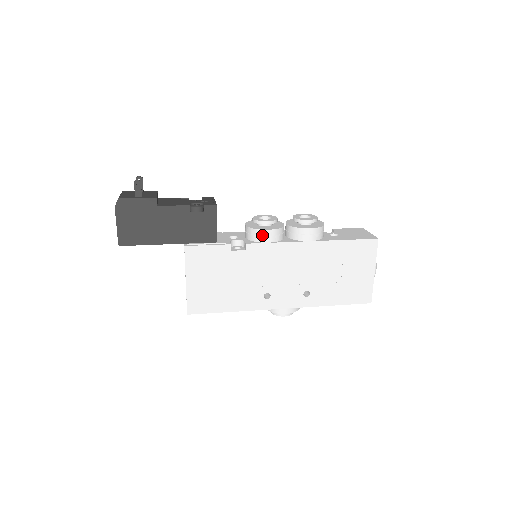
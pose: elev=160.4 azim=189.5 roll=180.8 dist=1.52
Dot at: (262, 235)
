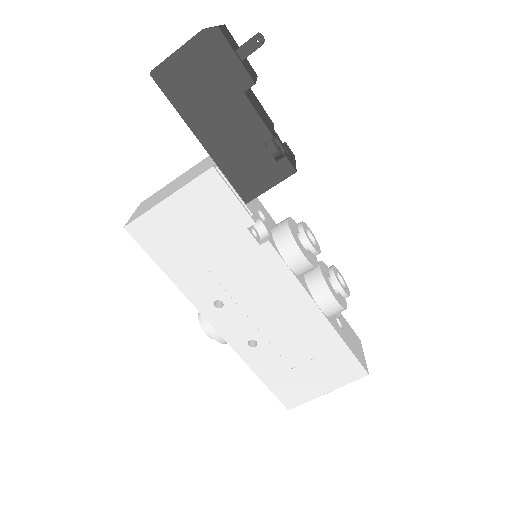
Dot at: (292, 252)
